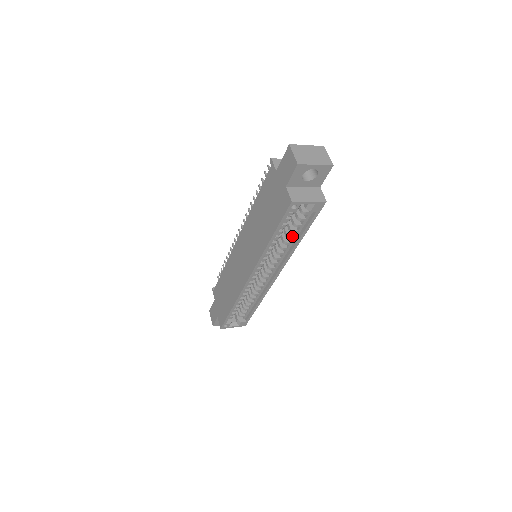
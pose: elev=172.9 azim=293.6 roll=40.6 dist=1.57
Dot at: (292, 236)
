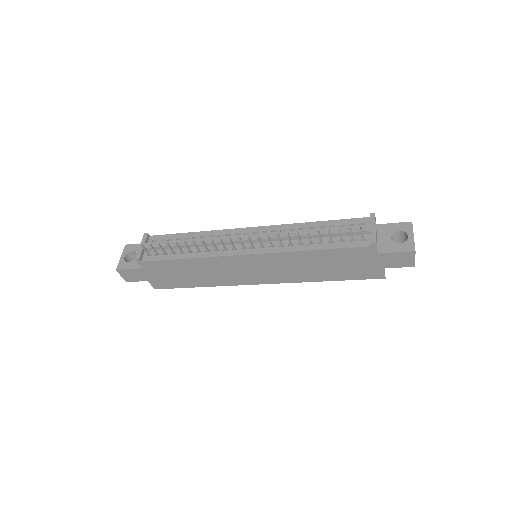
Dot at: occluded
